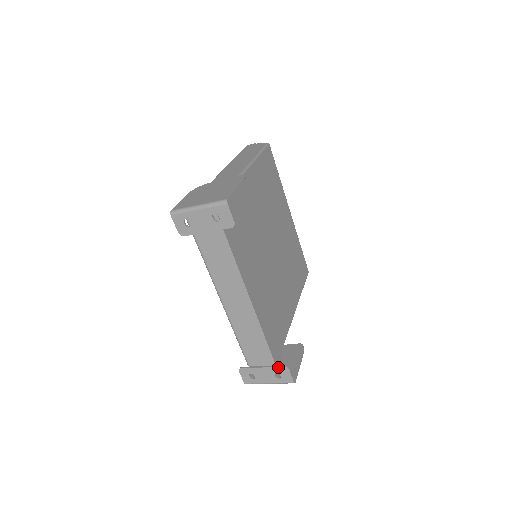
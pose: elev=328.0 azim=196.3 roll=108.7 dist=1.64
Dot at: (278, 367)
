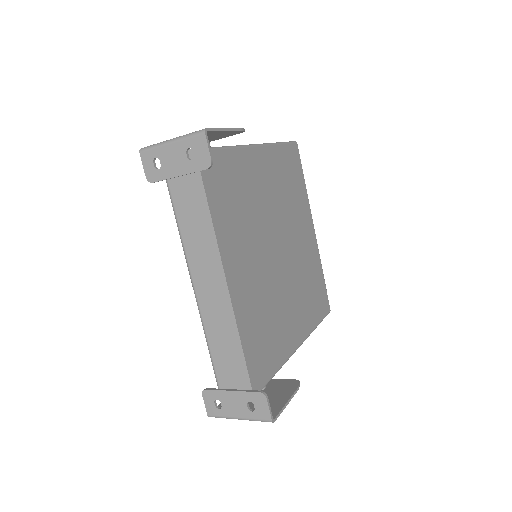
Dot at: (252, 392)
